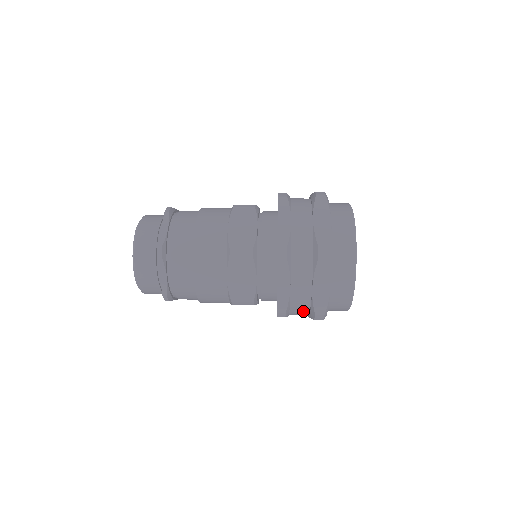
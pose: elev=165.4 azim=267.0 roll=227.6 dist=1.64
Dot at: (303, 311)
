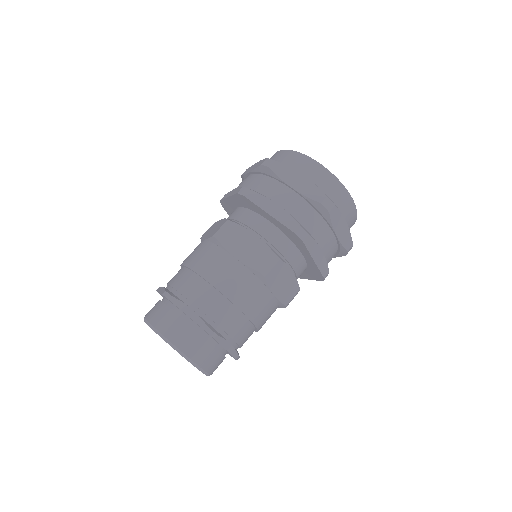
Dot at: occluded
